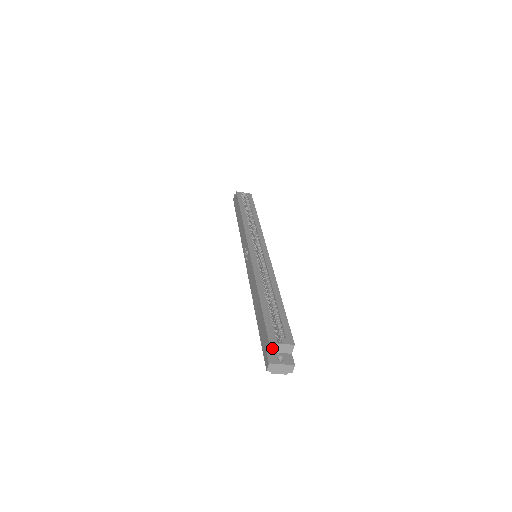
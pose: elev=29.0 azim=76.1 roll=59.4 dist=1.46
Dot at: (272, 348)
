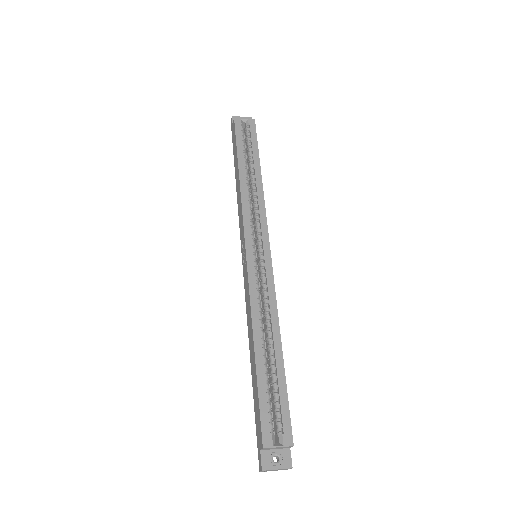
Dot at: (267, 449)
